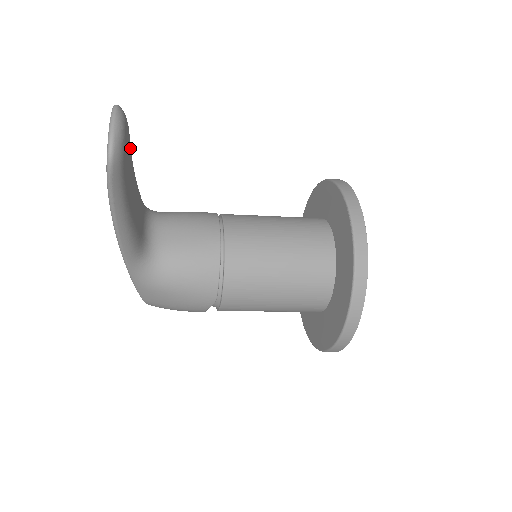
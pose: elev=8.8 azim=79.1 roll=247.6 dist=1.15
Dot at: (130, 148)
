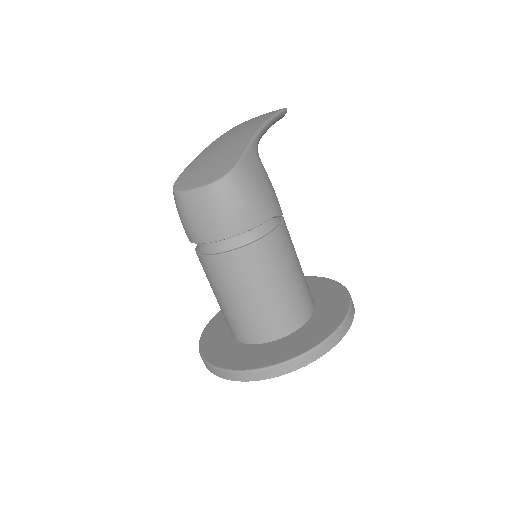
Dot at: occluded
